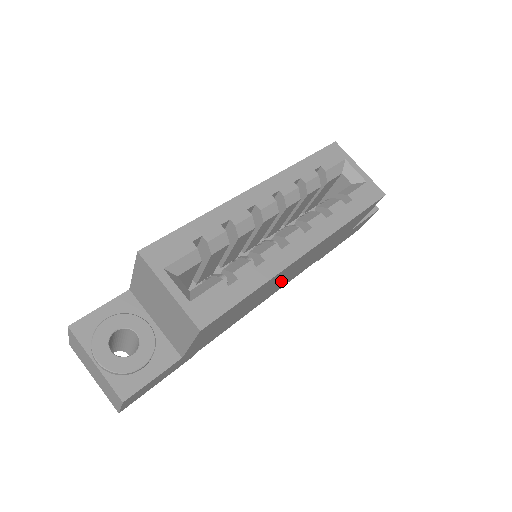
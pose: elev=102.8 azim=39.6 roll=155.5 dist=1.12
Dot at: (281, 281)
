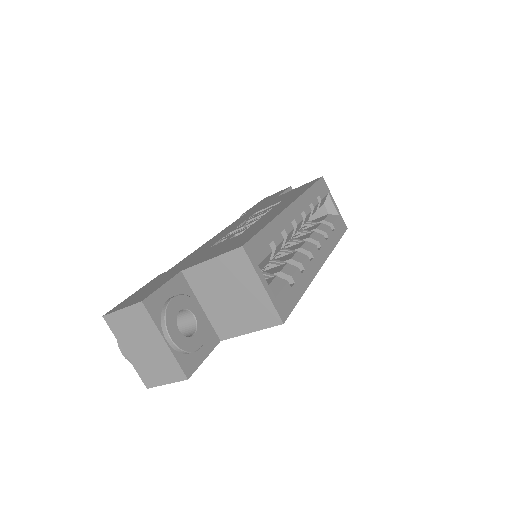
Dot at: occluded
